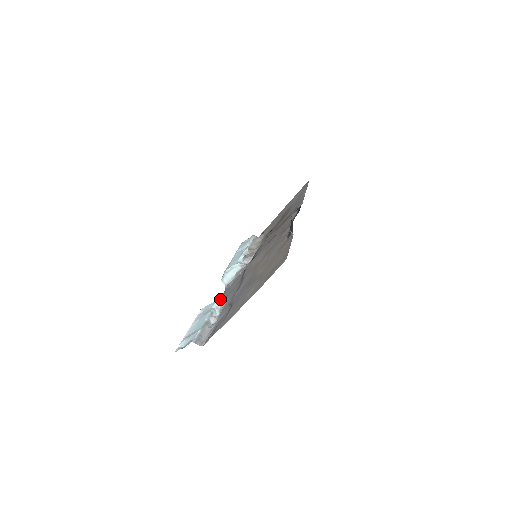
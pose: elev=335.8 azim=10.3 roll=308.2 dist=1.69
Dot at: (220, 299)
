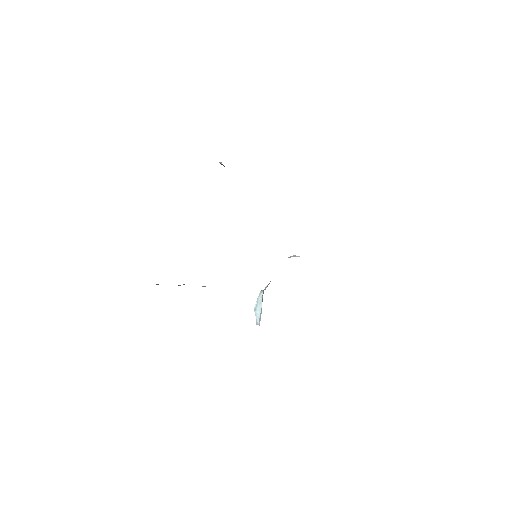
Dot at: occluded
